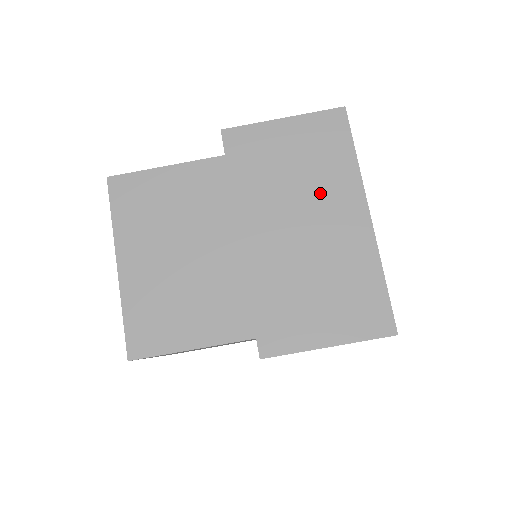
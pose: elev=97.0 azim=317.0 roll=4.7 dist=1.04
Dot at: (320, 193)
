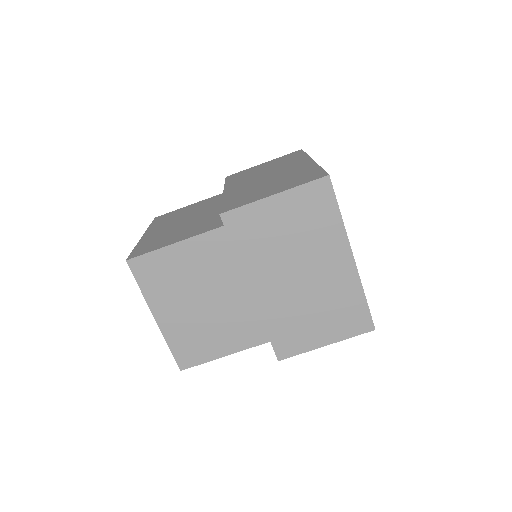
Dot at: (281, 167)
